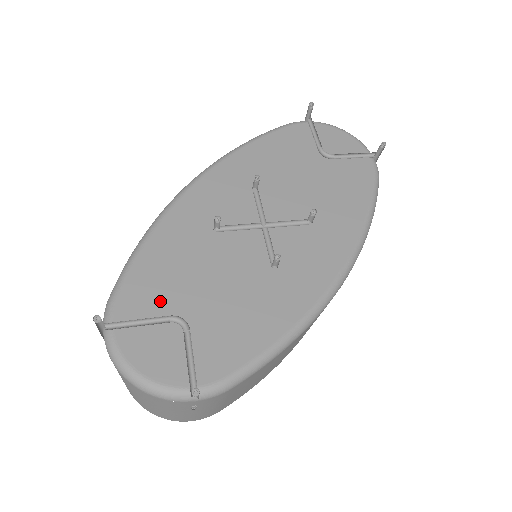
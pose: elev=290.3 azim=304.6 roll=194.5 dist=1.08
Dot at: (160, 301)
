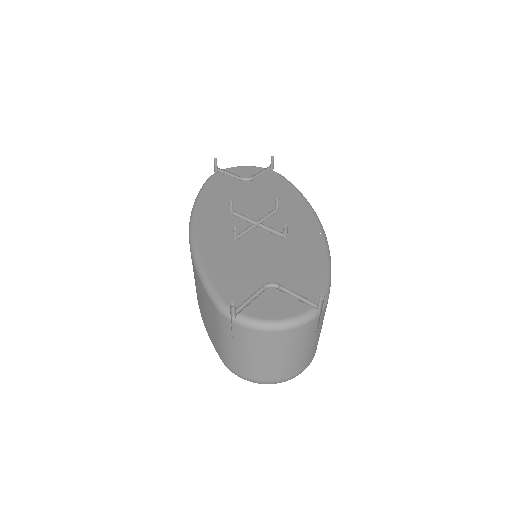
Dot at: (247, 286)
